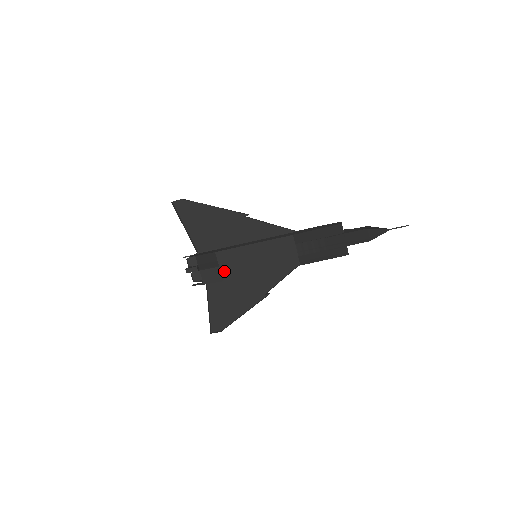
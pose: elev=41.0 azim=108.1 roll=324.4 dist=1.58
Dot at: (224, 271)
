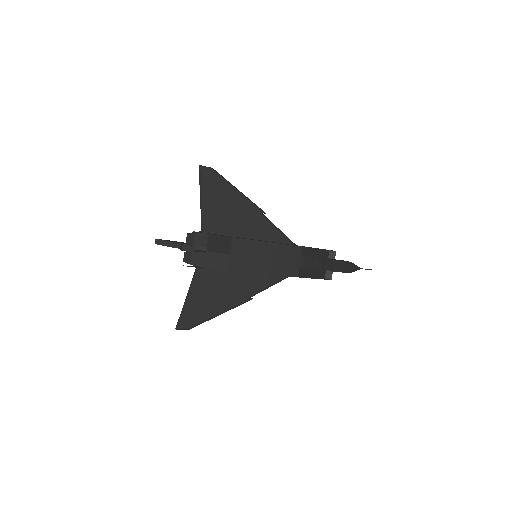
Dot at: (232, 260)
